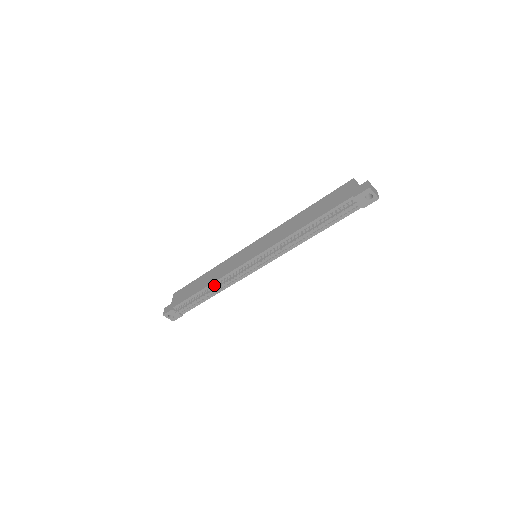
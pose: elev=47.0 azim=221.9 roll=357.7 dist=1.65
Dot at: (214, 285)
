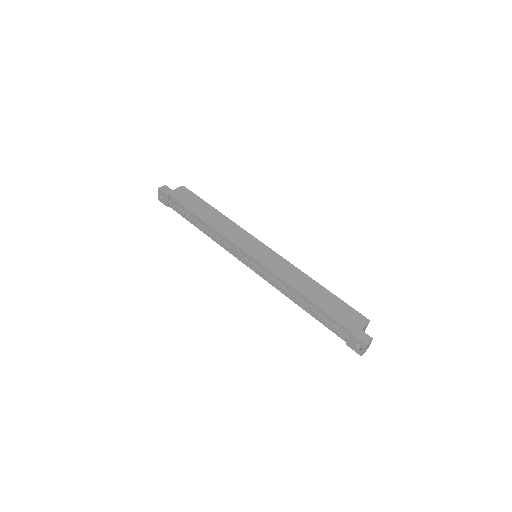
Dot at: (210, 228)
